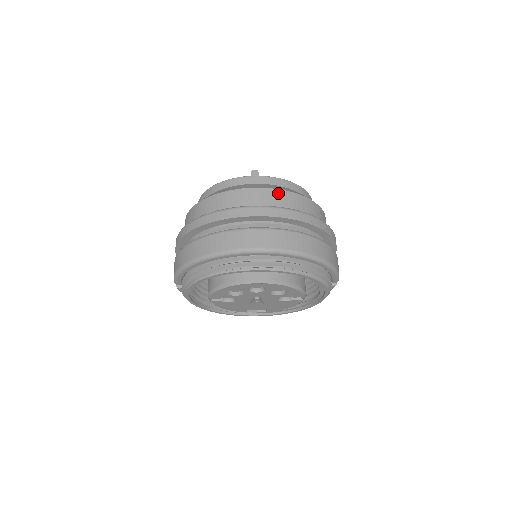
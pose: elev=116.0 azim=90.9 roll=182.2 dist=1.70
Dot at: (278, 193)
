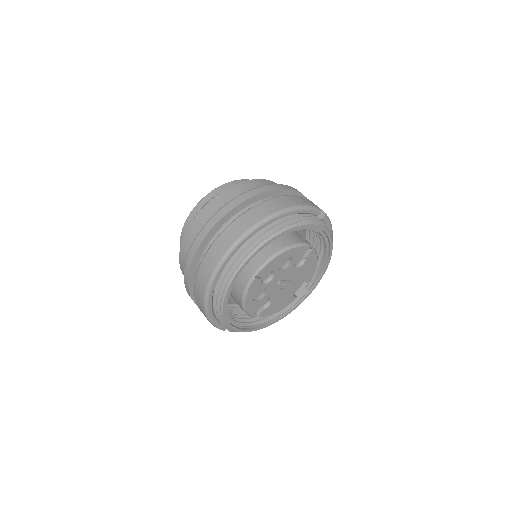
Dot at: (211, 204)
